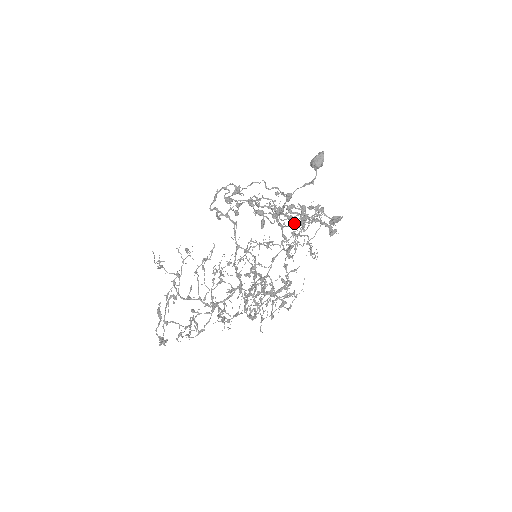
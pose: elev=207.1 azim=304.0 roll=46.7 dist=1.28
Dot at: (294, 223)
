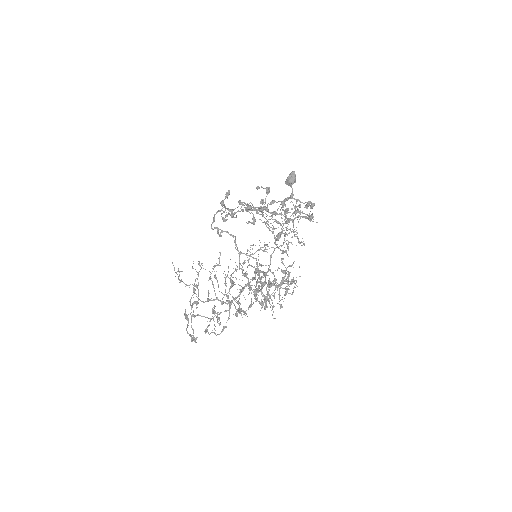
Dot at: (281, 224)
